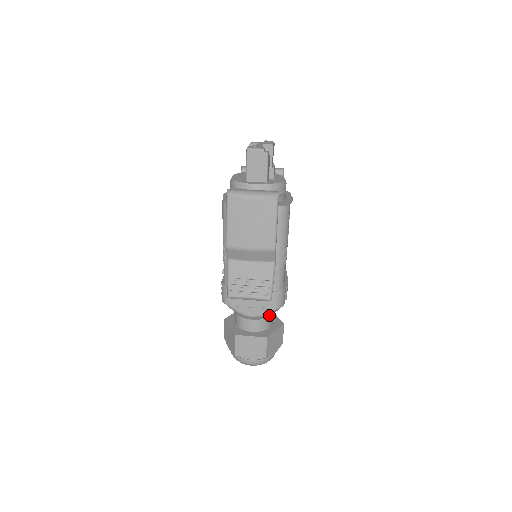
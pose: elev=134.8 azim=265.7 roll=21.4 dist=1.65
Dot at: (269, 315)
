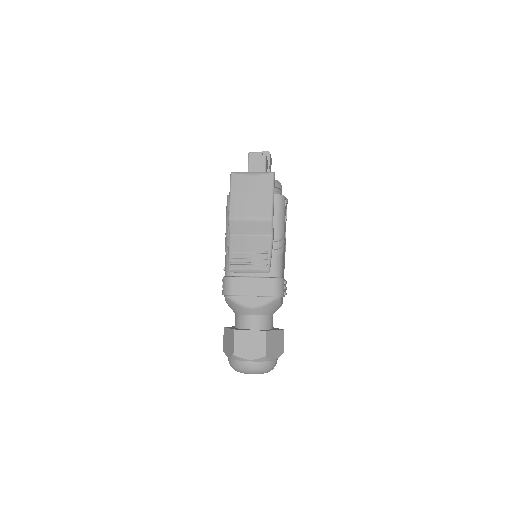
Dot at: (268, 310)
